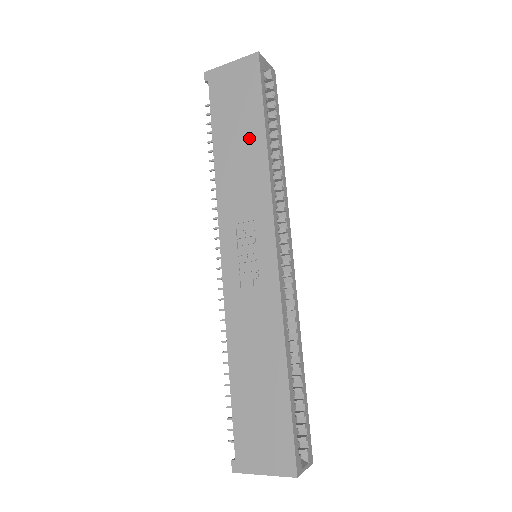
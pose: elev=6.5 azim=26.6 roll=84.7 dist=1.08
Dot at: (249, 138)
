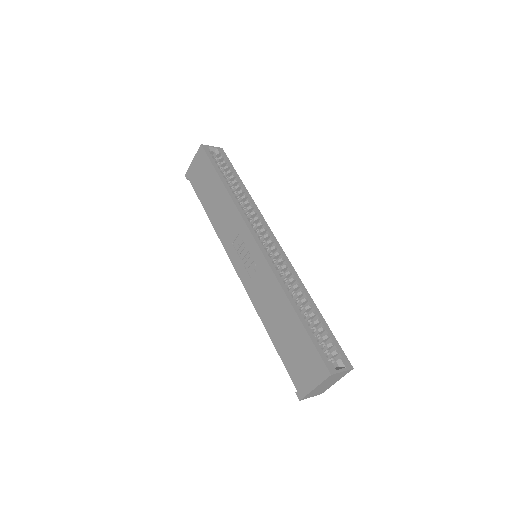
Dot at: (217, 192)
